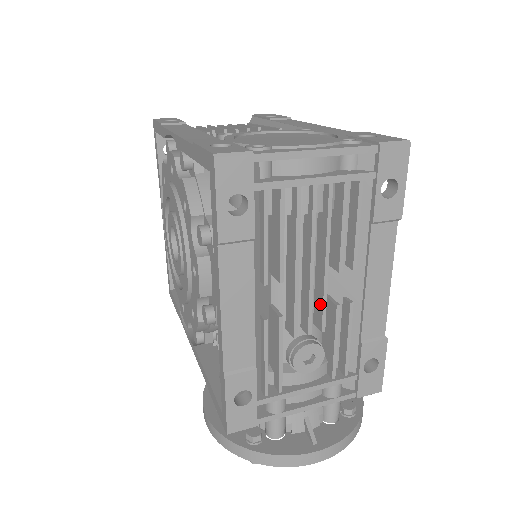
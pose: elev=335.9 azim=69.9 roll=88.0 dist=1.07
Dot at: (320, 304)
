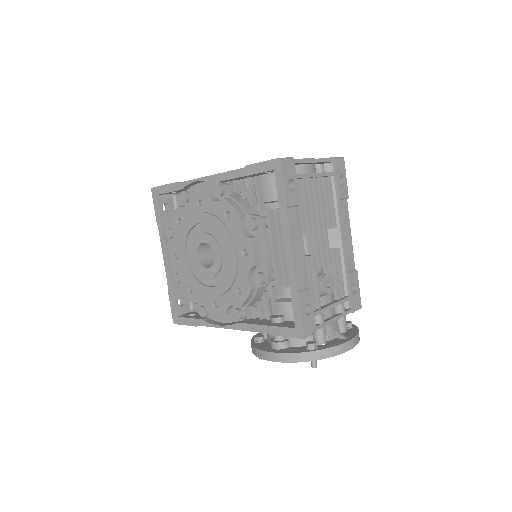
Dot at: (326, 250)
